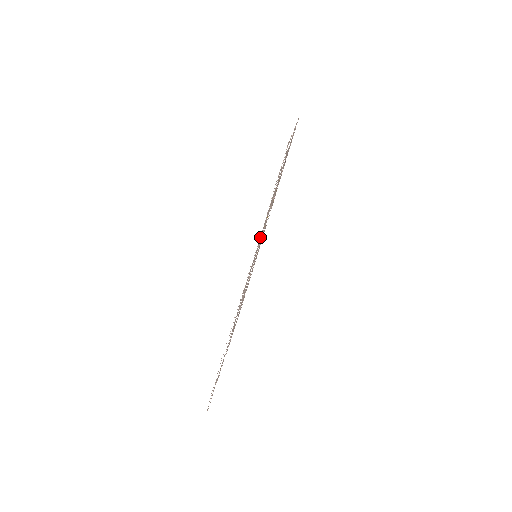
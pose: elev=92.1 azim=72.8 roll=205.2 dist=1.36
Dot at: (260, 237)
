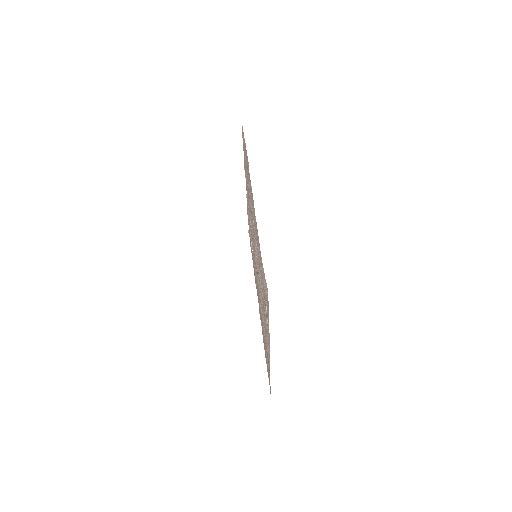
Dot at: (249, 187)
